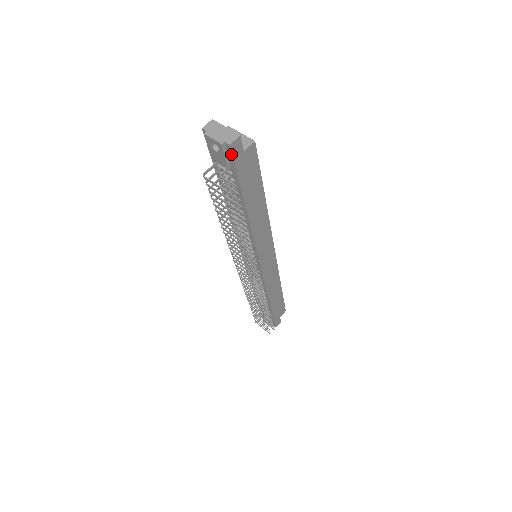
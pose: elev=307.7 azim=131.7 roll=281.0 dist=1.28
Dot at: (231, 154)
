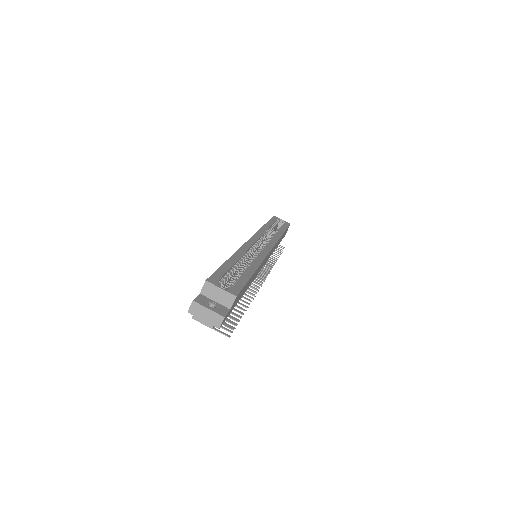
Dot at: occluded
